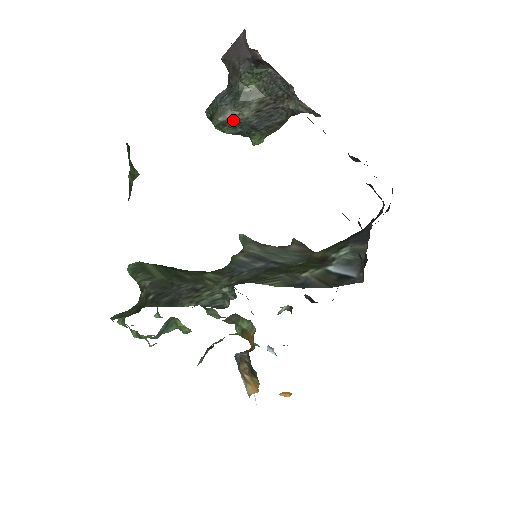
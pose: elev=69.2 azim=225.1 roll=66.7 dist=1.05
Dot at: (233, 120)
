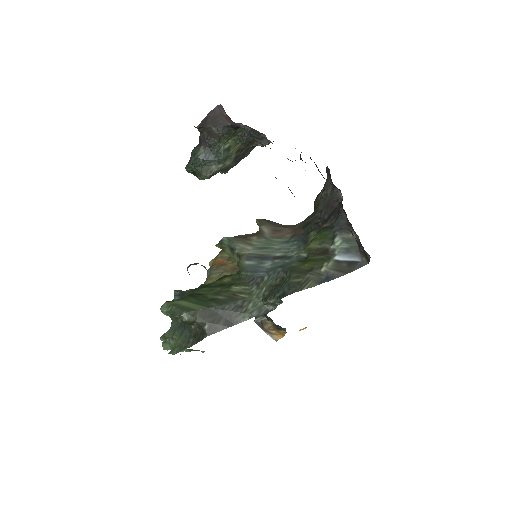
Dot at: (217, 171)
